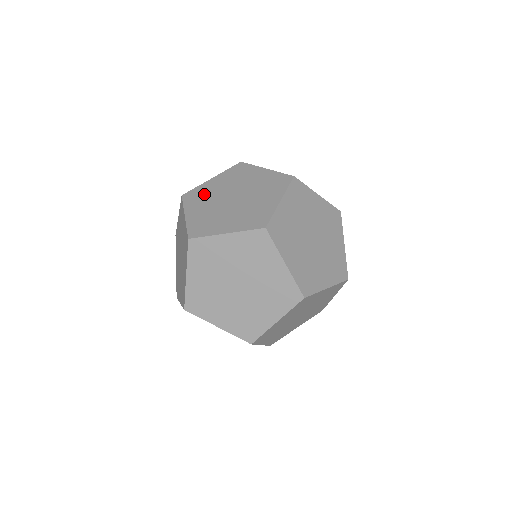
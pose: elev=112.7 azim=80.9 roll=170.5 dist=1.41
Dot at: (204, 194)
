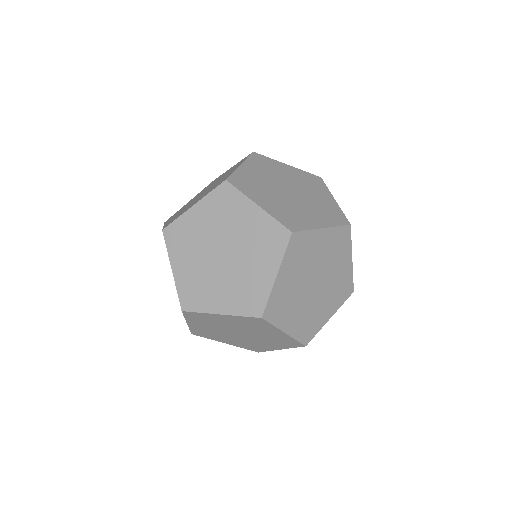
Dot at: (188, 236)
